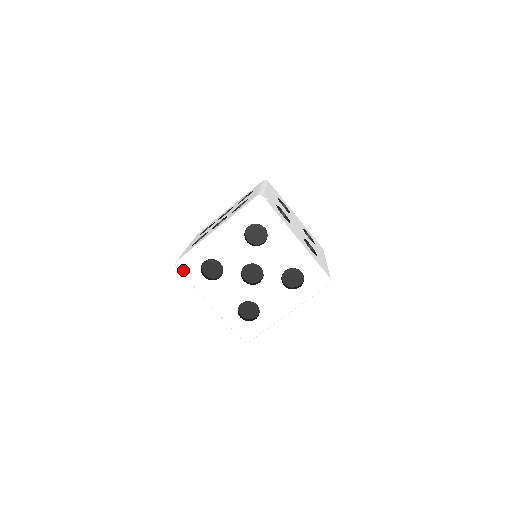
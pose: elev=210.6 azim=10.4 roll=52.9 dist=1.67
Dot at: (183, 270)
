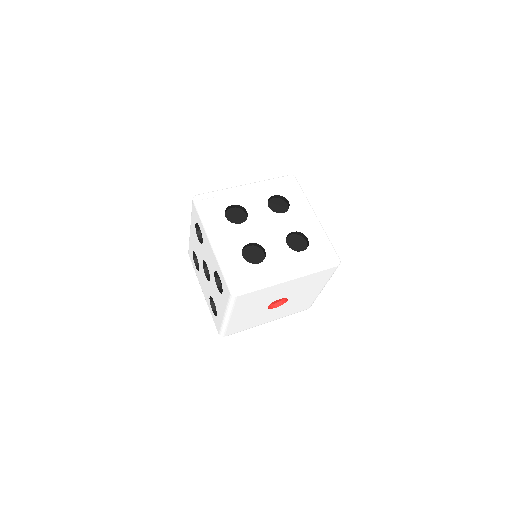
Dot at: (190, 258)
